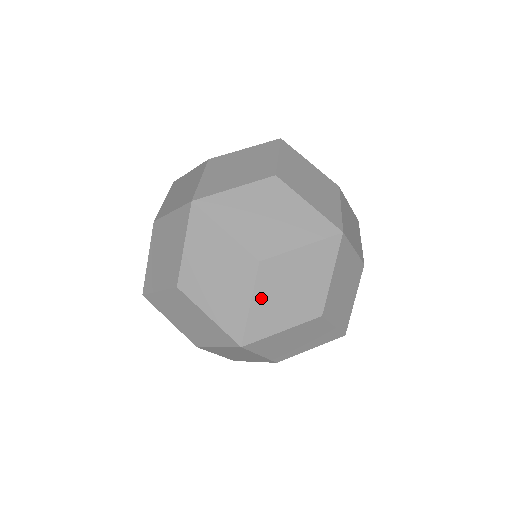
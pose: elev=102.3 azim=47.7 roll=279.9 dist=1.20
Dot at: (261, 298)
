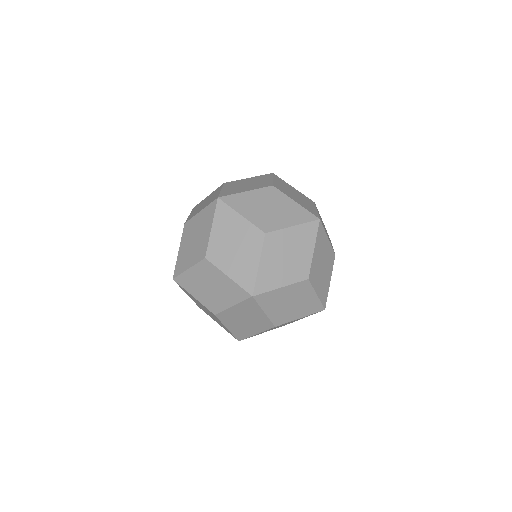
Dot at: (183, 246)
